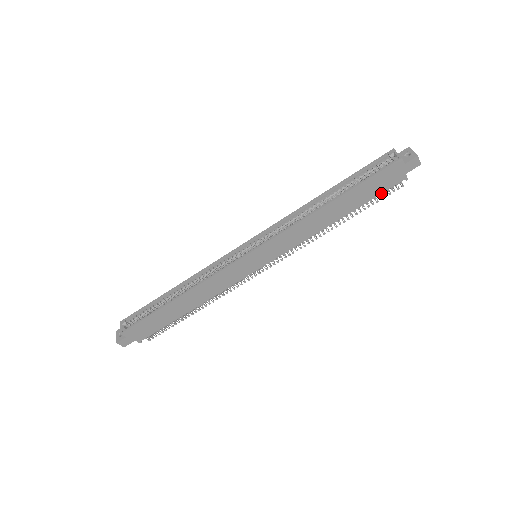
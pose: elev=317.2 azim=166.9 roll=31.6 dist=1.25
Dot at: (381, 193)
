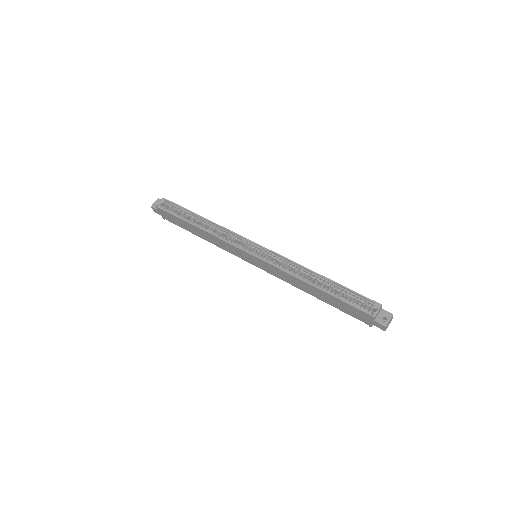
Dot at: (349, 314)
